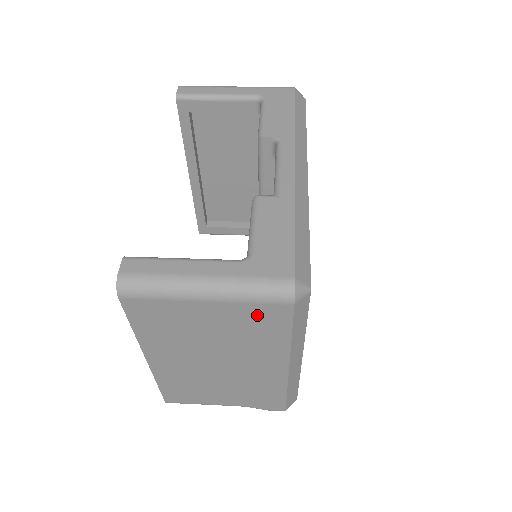
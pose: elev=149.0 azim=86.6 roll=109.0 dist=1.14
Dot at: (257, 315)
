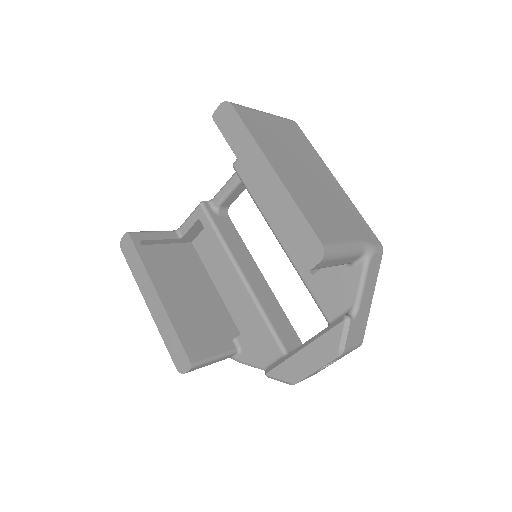
Dot at: (291, 128)
